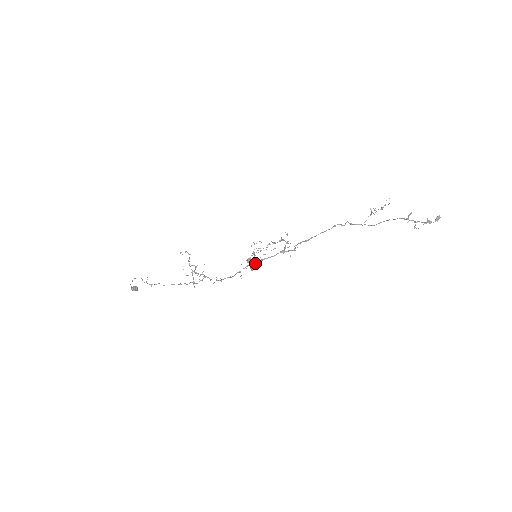
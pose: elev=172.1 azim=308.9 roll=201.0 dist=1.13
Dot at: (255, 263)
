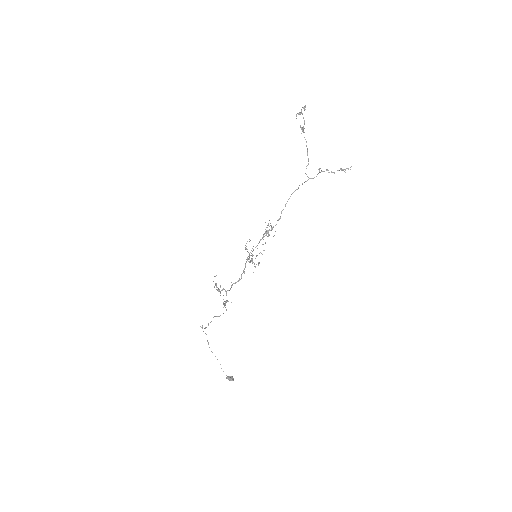
Dot at: occluded
